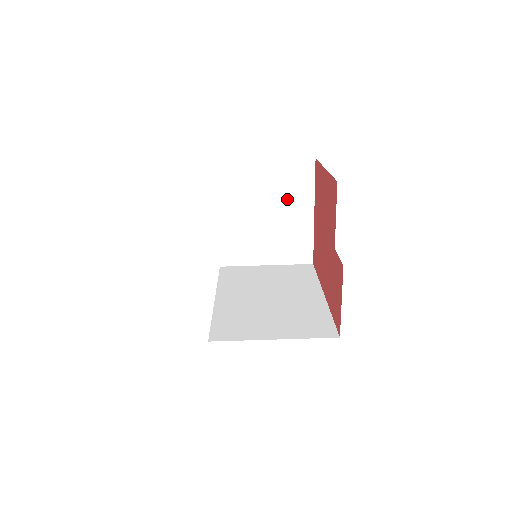
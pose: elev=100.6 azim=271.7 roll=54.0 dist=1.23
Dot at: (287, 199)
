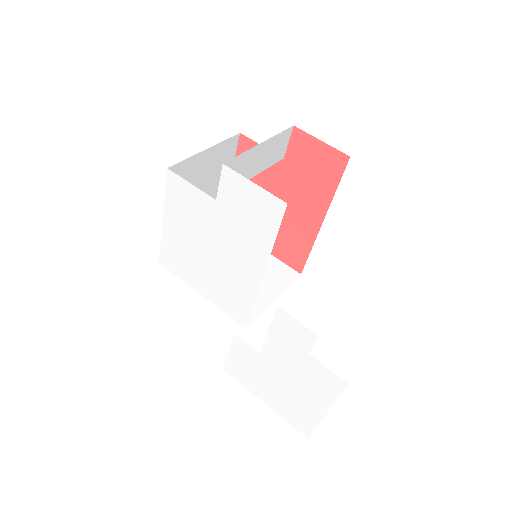
Dot at: occluded
